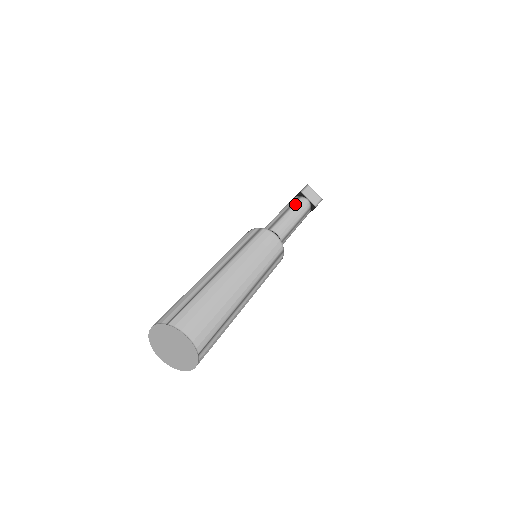
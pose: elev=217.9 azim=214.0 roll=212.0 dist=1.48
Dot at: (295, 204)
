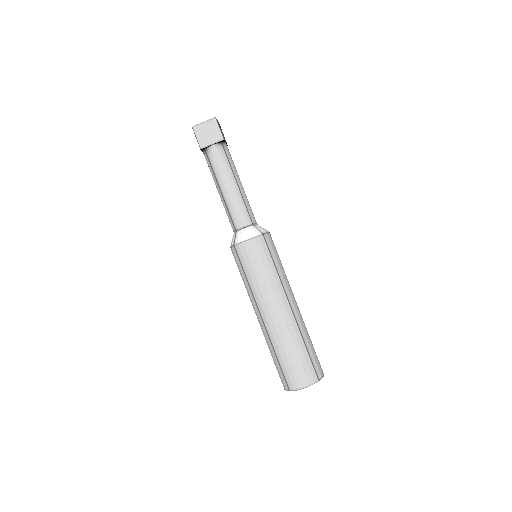
Dot at: (214, 169)
